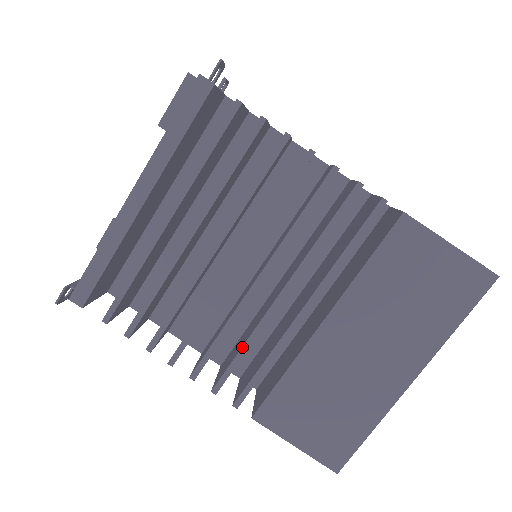
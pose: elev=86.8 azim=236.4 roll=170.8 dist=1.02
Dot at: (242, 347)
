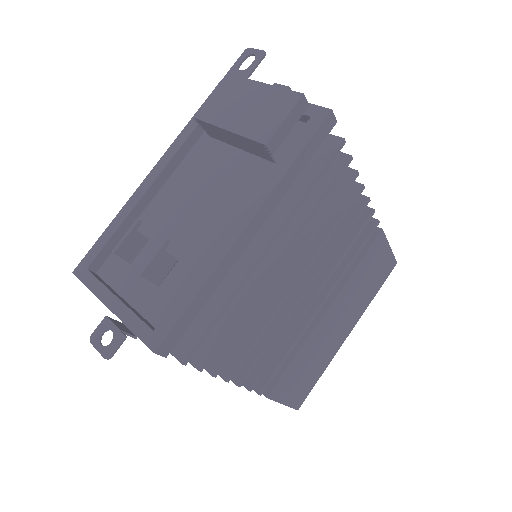
Dot at: (279, 346)
